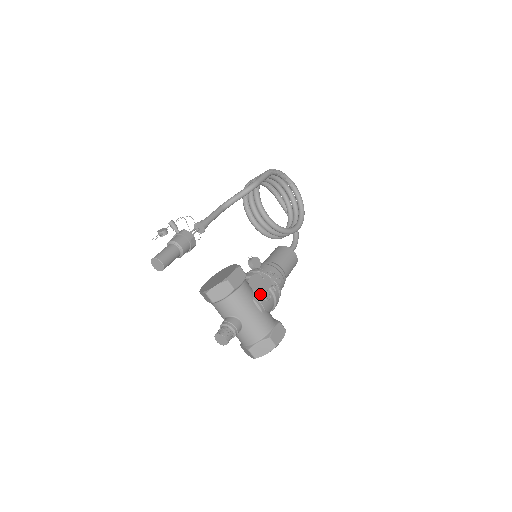
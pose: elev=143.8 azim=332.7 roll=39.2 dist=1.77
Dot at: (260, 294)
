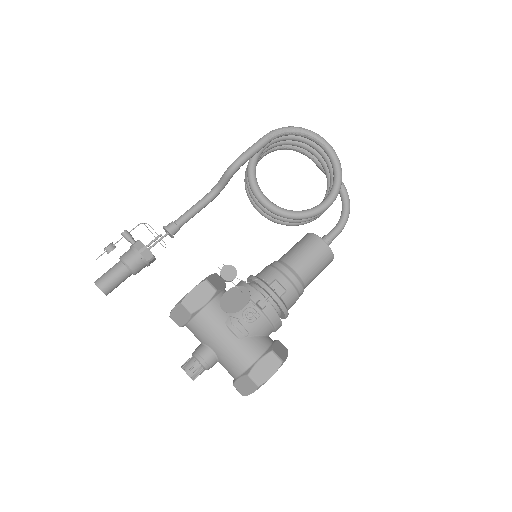
Dot at: (238, 314)
